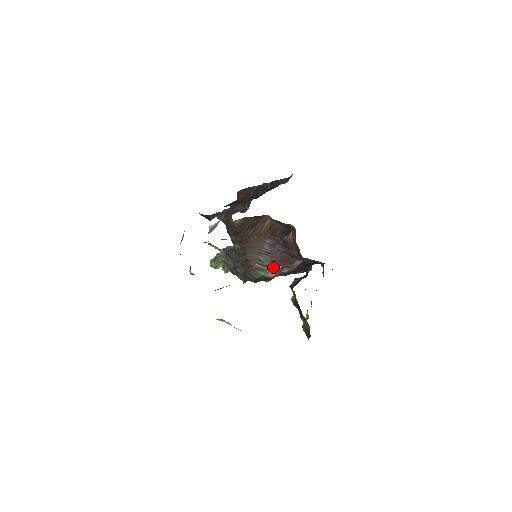
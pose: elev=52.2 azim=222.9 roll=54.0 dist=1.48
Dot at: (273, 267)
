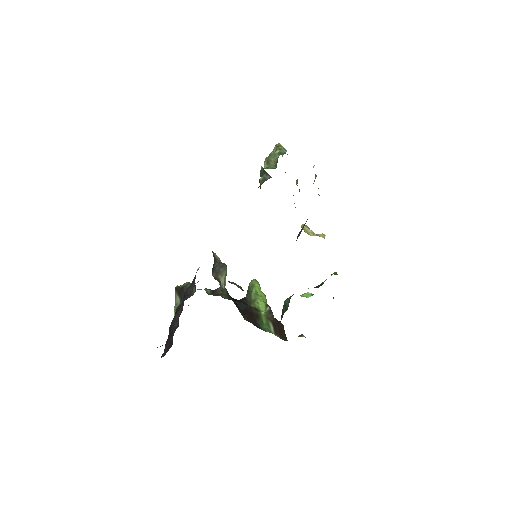
Dot at: occluded
